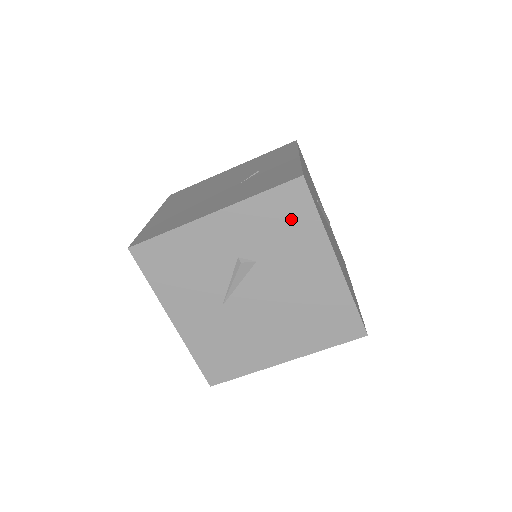
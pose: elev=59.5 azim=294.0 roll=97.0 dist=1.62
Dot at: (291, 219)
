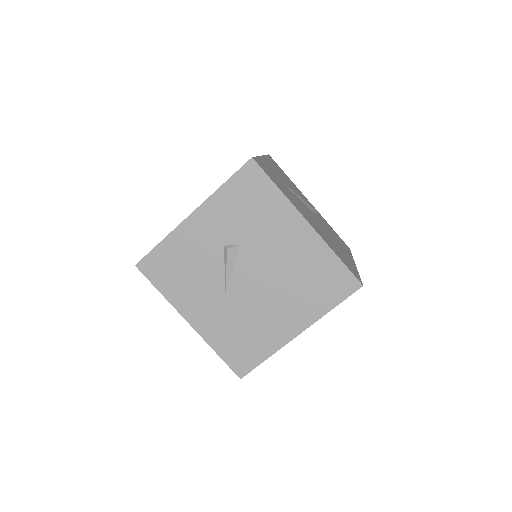
Dot at: (255, 198)
